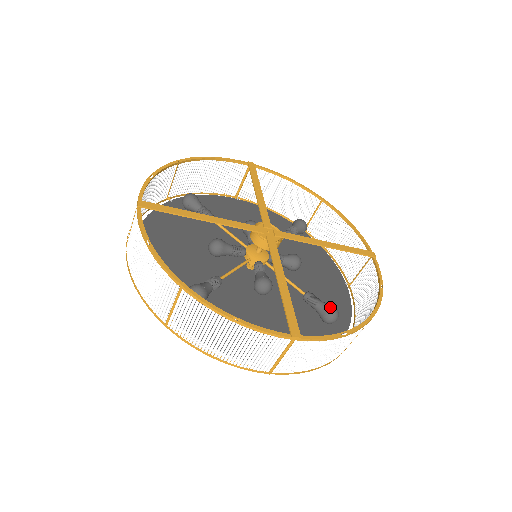
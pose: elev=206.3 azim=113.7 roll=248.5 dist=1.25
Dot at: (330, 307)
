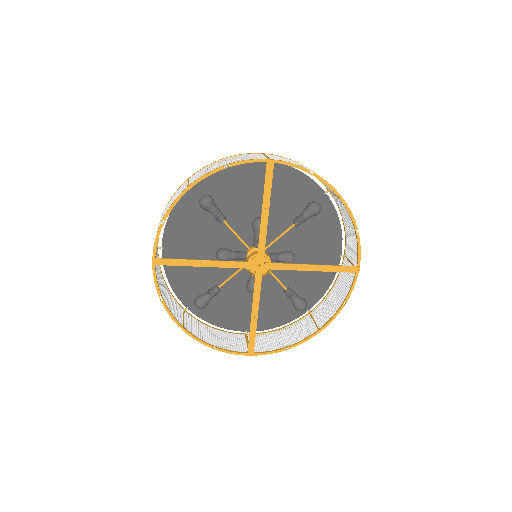
Dot at: (299, 306)
